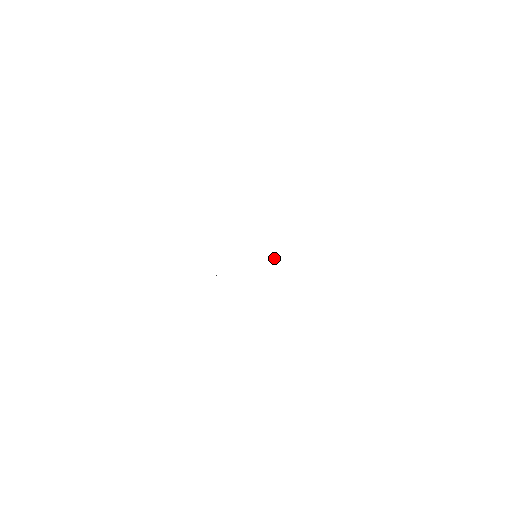
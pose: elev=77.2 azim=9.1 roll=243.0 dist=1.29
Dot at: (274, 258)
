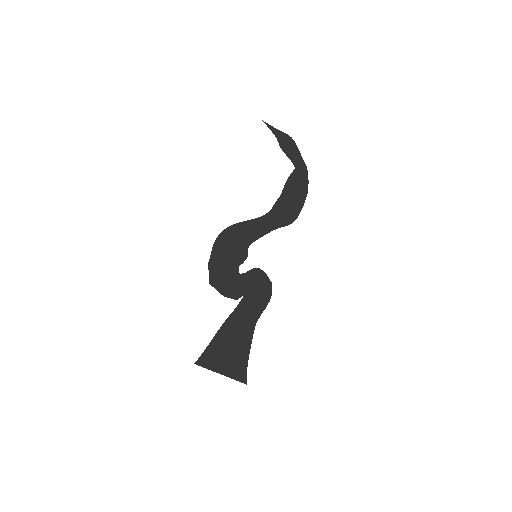
Dot at: (249, 288)
